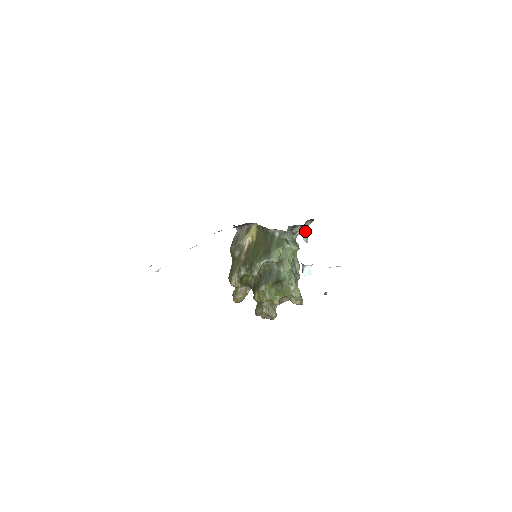
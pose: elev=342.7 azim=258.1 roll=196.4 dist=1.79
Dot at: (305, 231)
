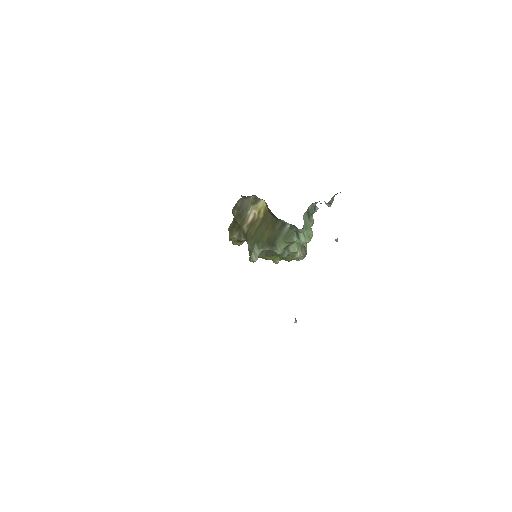
Dot at: (329, 203)
